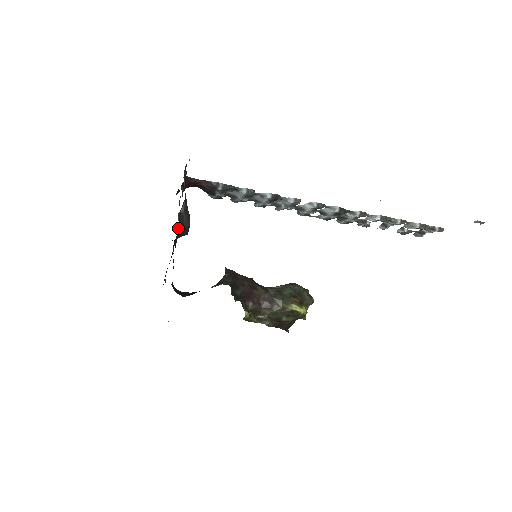
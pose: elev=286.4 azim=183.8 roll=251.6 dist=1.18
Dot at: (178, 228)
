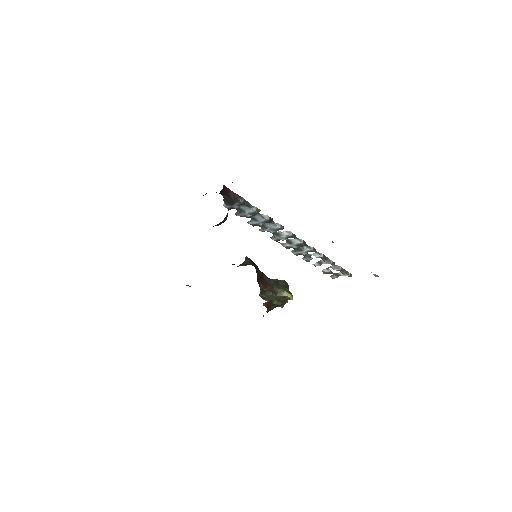
Dot at: occluded
